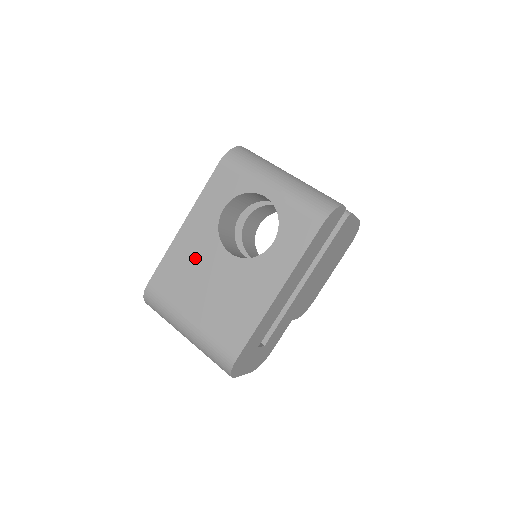
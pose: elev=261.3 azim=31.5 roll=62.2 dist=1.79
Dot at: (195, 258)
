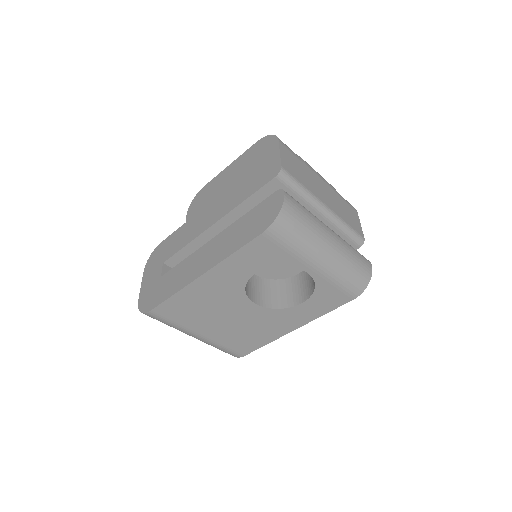
Dot at: (213, 302)
